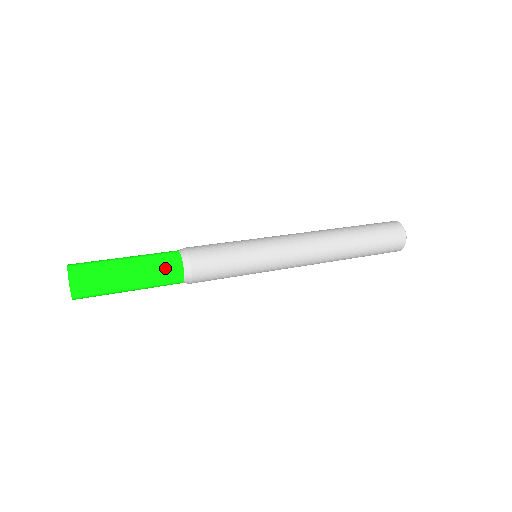
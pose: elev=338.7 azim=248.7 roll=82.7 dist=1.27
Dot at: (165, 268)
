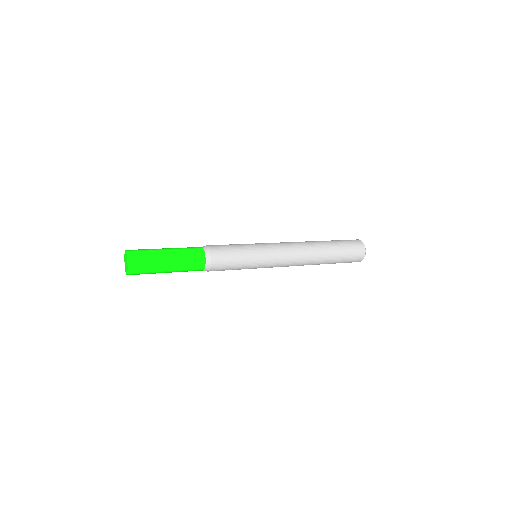
Dot at: (193, 266)
